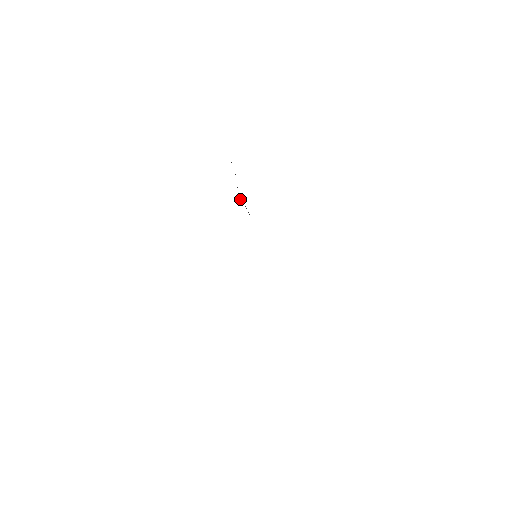
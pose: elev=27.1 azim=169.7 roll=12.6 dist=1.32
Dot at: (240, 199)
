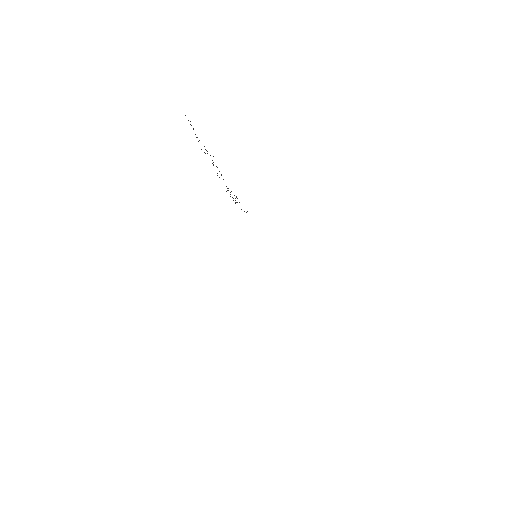
Dot at: occluded
